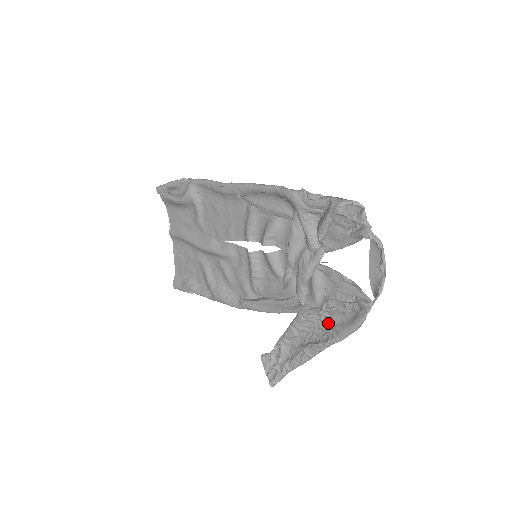
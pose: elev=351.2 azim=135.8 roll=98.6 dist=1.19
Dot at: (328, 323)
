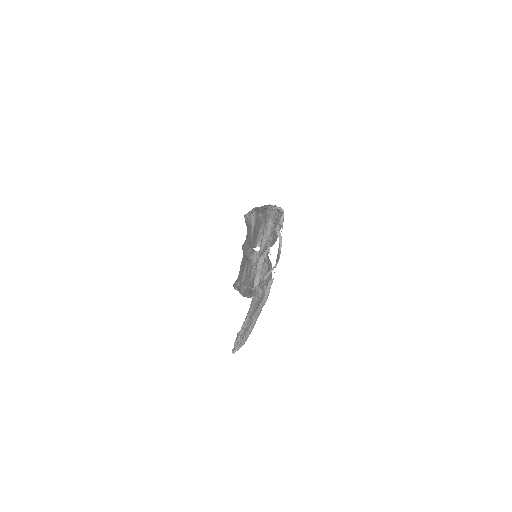
Dot at: occluded
